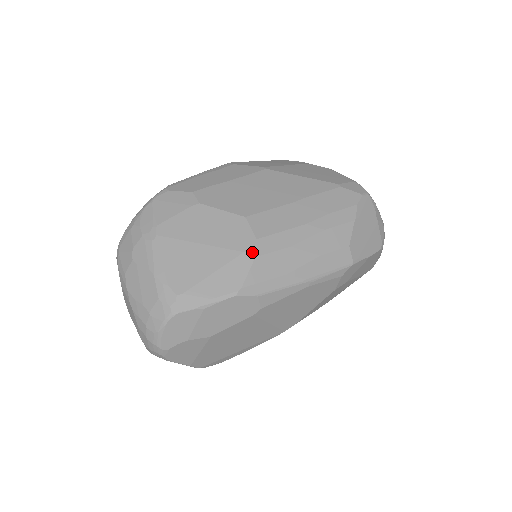
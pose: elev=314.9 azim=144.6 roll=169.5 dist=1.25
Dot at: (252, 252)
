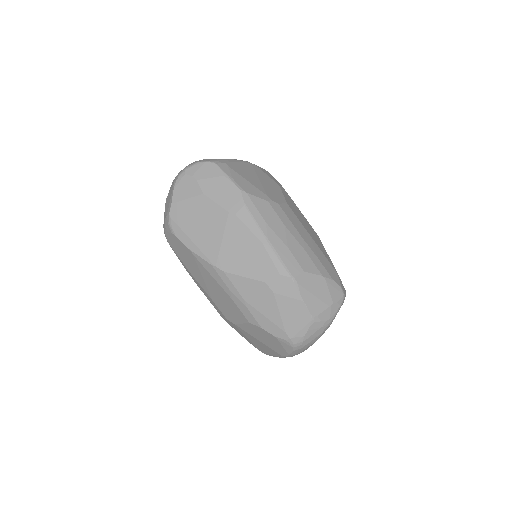
Dot at: (270, 200)
